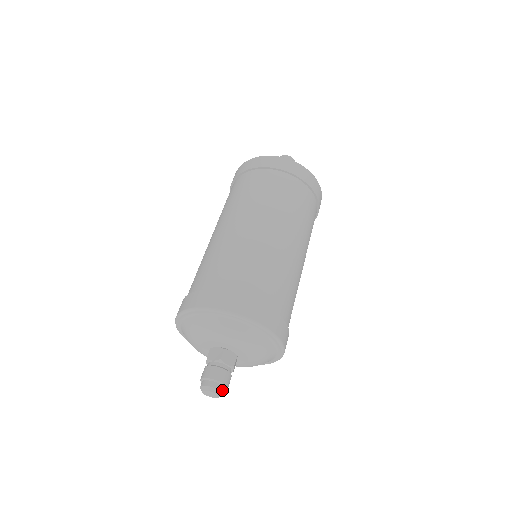
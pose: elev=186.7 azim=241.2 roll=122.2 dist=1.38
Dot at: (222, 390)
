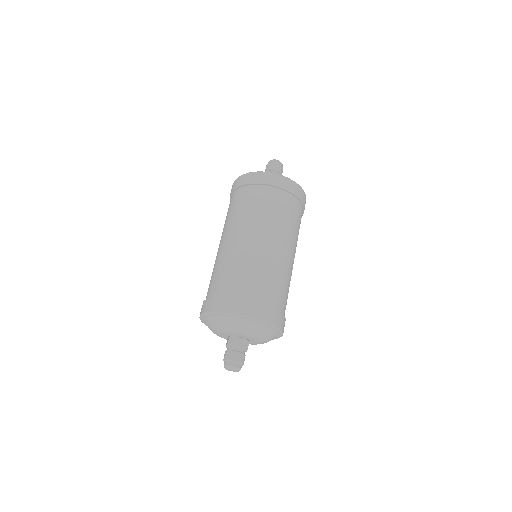
Dot at: (240, 367)
